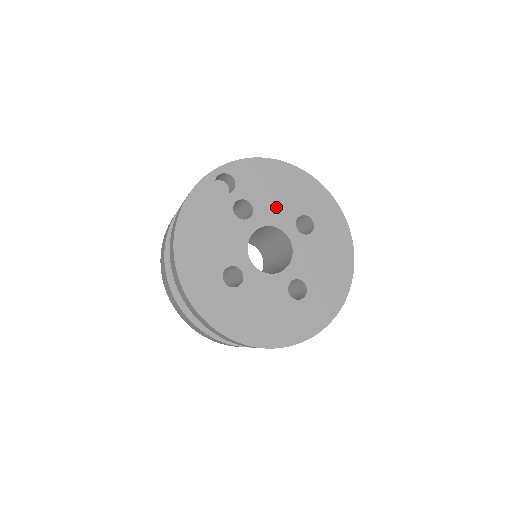
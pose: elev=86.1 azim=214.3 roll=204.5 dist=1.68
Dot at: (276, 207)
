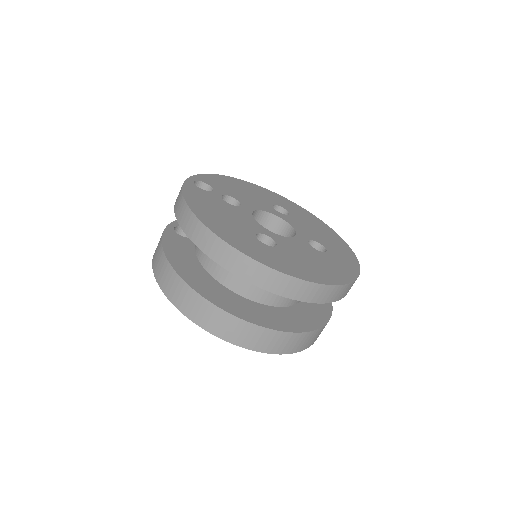
Dot at: (252, 200)
